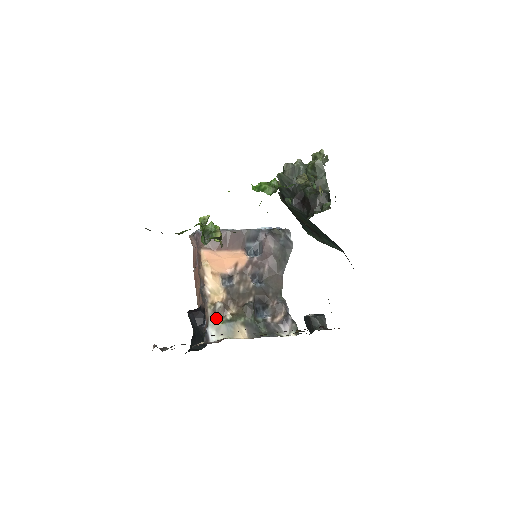
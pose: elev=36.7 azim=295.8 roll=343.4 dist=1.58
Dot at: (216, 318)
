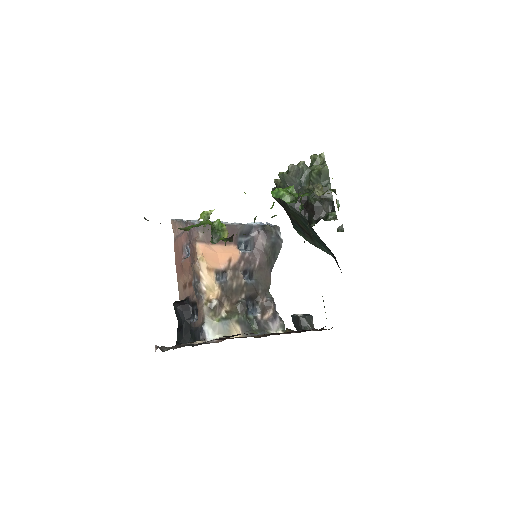
Dot at: (212, 316)
